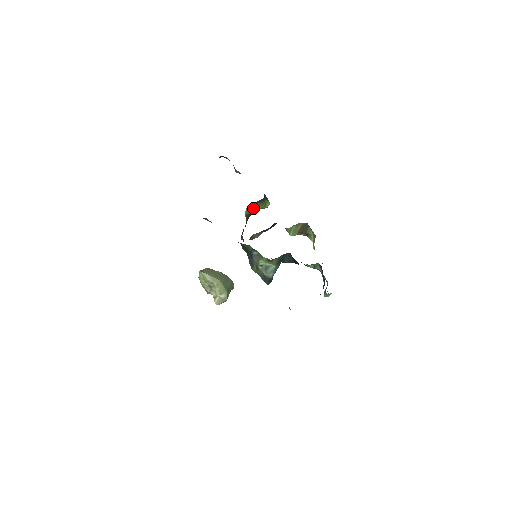
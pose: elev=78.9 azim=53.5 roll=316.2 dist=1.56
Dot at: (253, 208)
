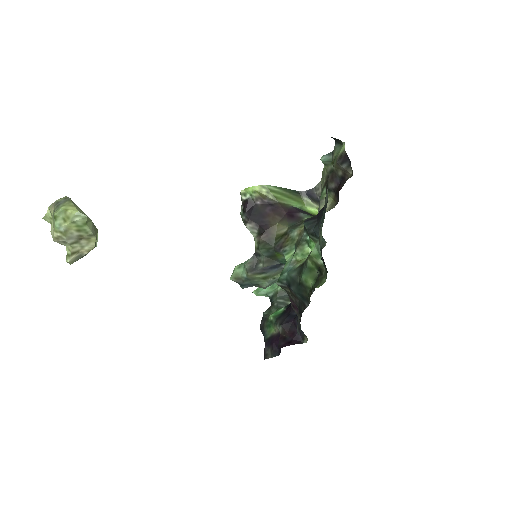
Dot at: (283, 196)
